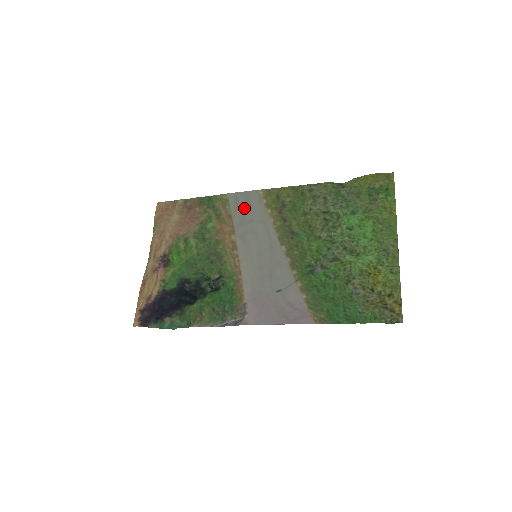
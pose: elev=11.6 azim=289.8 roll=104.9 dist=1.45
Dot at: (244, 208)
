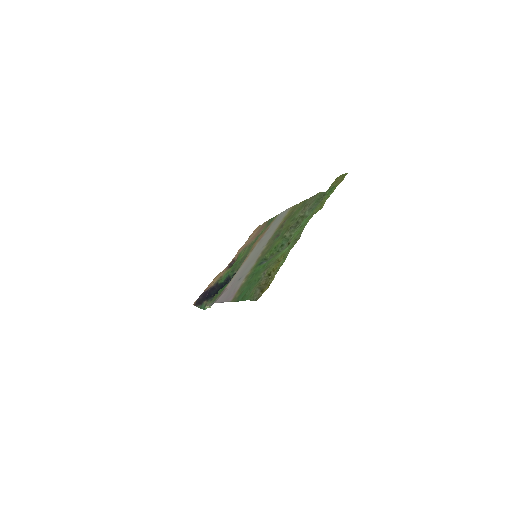
Dot at: (276, 222)
